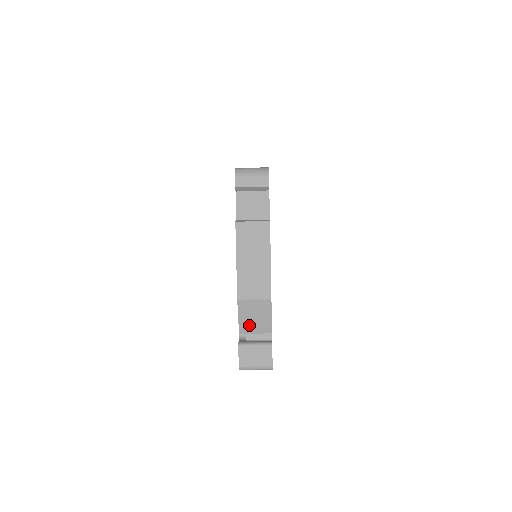
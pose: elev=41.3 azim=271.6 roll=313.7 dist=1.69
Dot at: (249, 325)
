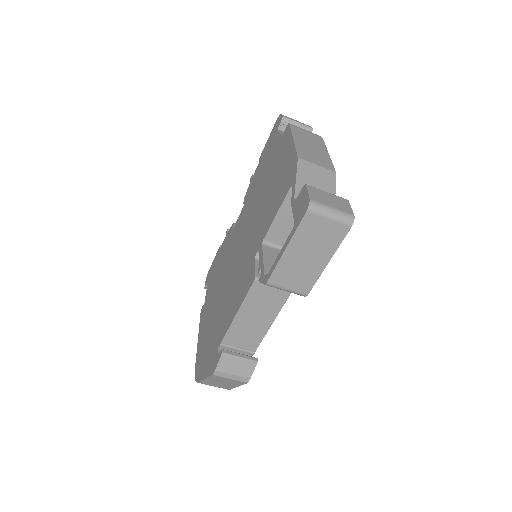
Dot at: occluded
